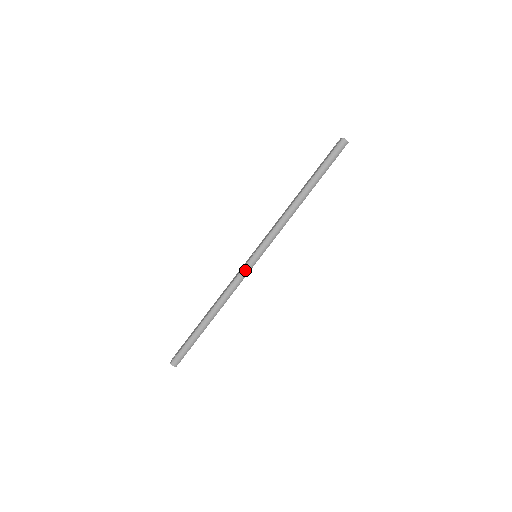
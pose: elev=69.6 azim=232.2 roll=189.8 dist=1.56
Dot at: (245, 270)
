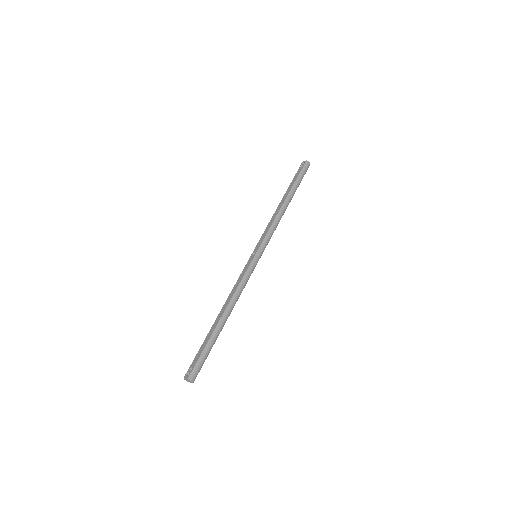
Dot at: (251, 268)
